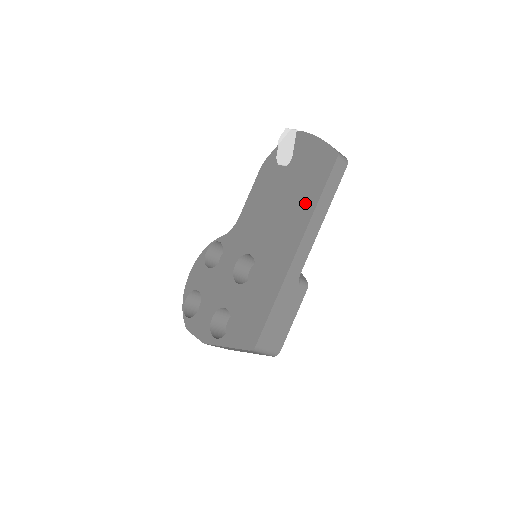
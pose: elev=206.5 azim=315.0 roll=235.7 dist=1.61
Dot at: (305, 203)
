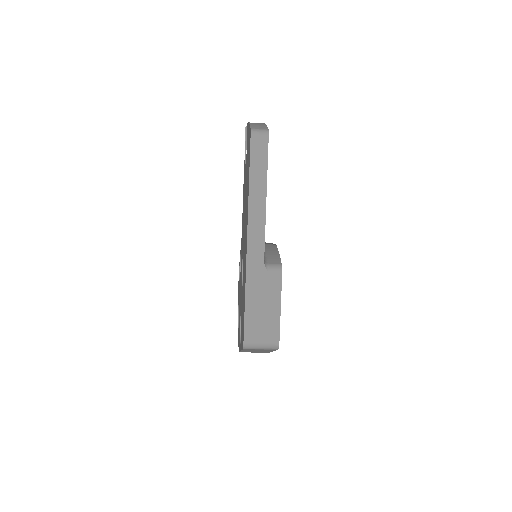
Dot at: (247, 191)
